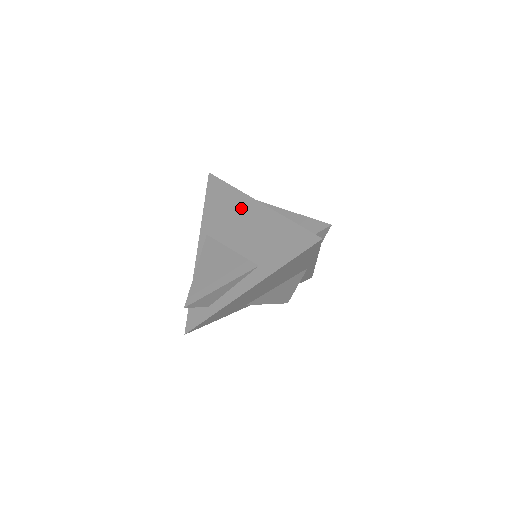
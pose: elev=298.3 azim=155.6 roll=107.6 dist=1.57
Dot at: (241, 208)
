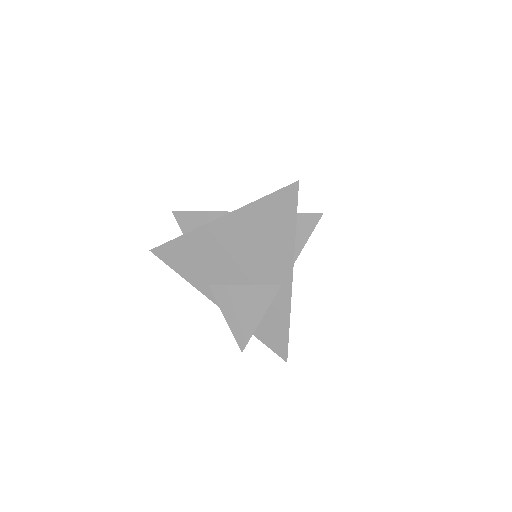
Dot at: occluded
